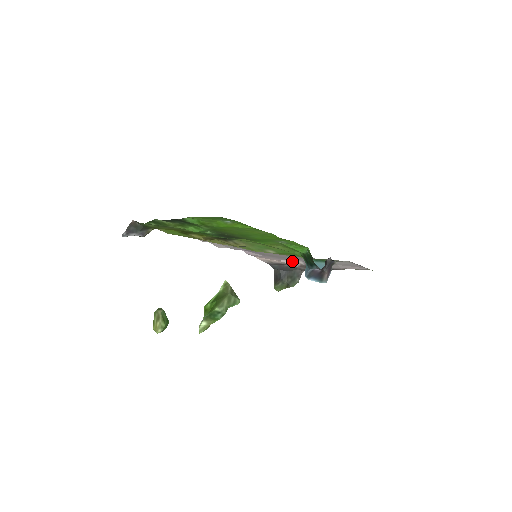
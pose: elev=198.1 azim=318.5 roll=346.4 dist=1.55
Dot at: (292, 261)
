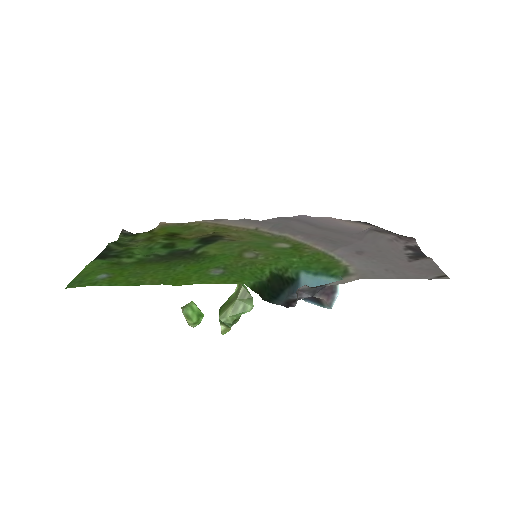
Dot at: occluded
